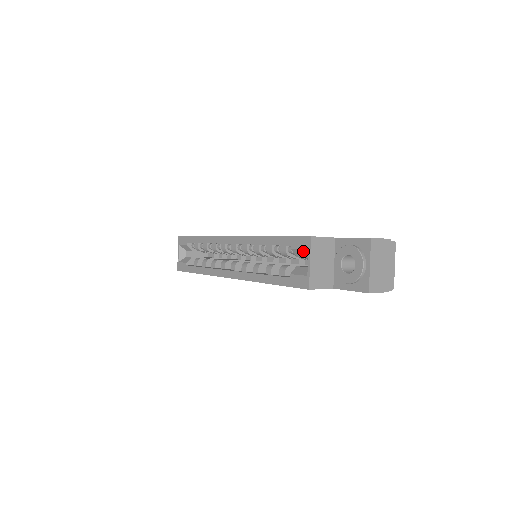
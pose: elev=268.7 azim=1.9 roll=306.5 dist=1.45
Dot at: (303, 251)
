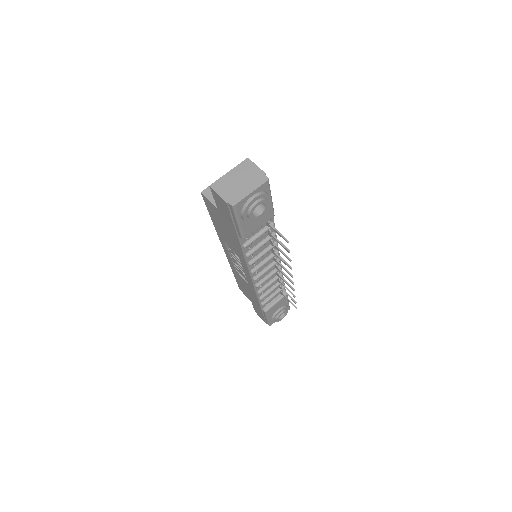
Dot at: occluded
